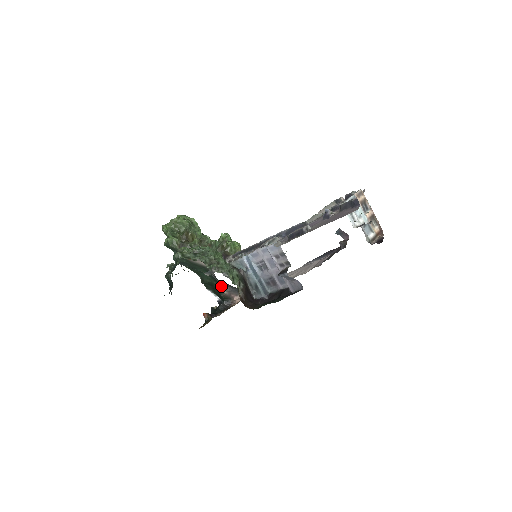
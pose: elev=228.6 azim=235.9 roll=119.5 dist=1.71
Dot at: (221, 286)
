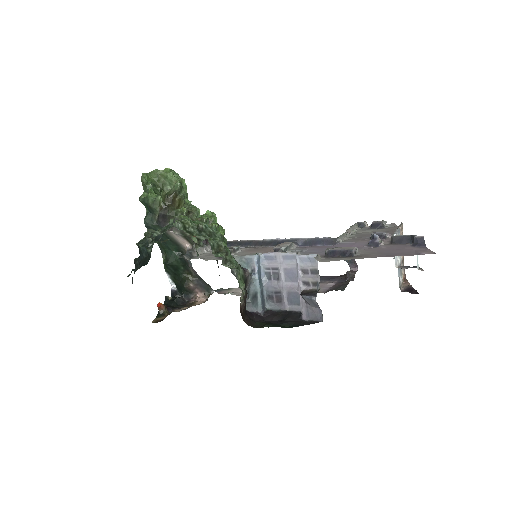
Dot at: (188, 274)
